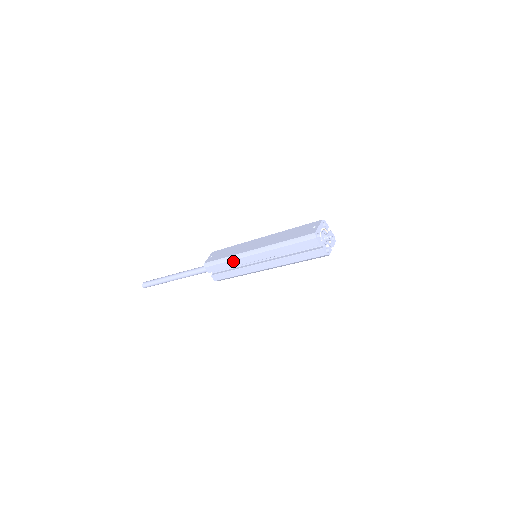
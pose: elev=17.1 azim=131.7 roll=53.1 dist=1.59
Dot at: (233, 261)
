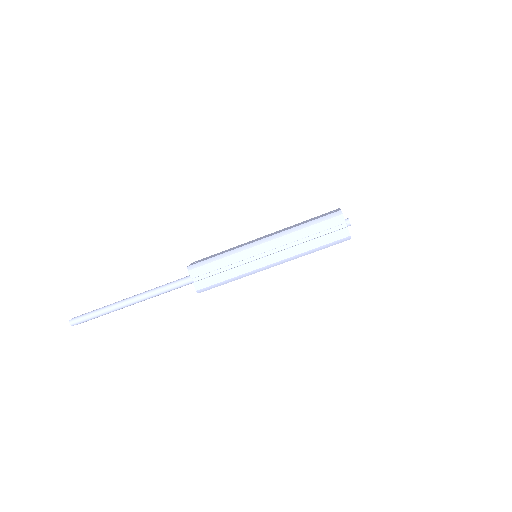
Dot at: (232, 256)
